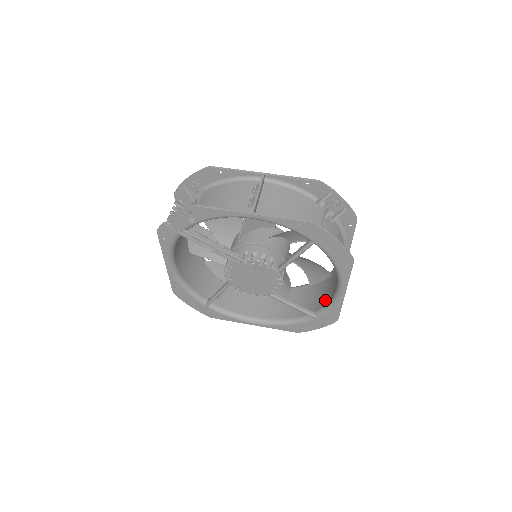
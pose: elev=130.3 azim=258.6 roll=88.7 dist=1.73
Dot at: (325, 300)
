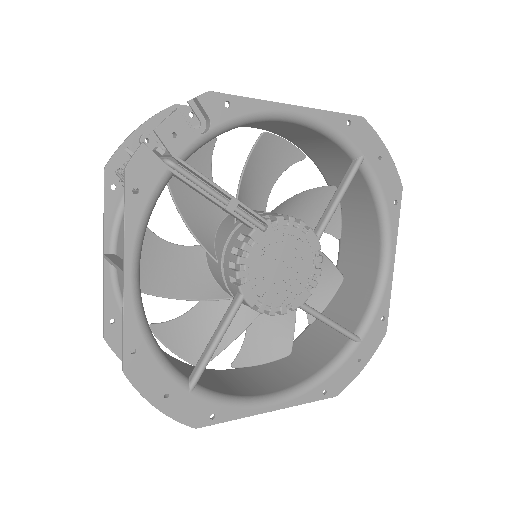
Dot at: (359, 307)
